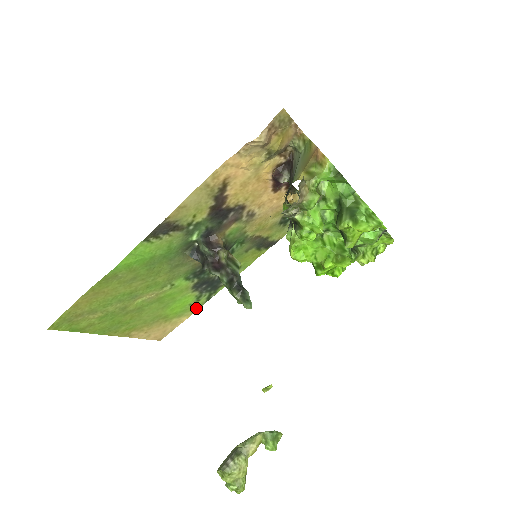
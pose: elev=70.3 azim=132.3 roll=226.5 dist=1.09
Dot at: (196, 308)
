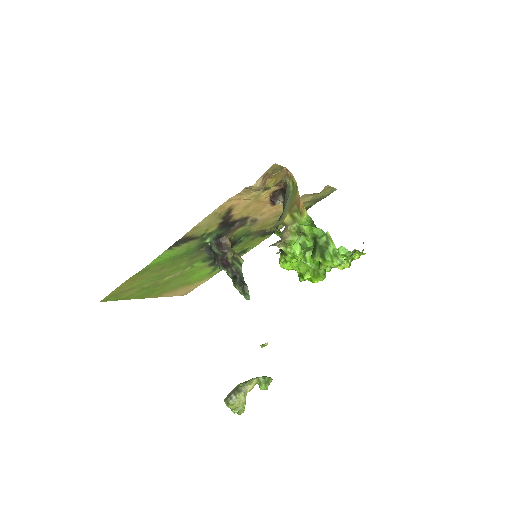
Dot at: (213, 275)
